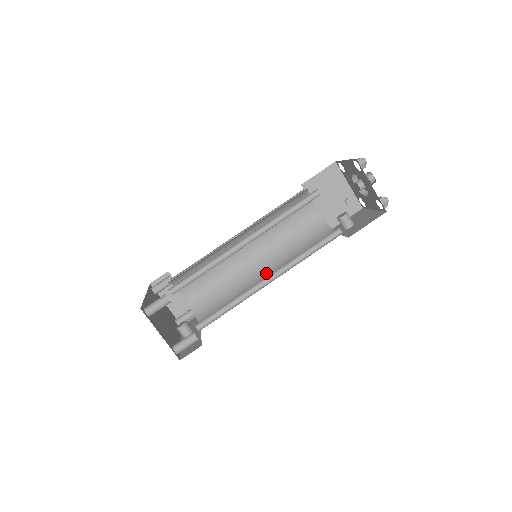
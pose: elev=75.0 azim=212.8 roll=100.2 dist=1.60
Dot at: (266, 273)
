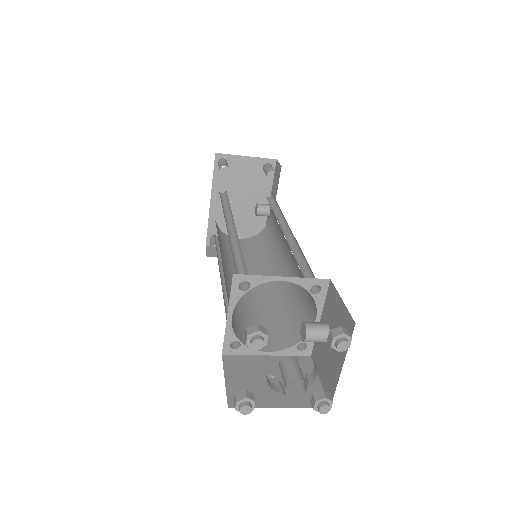
Dot at: occluded
